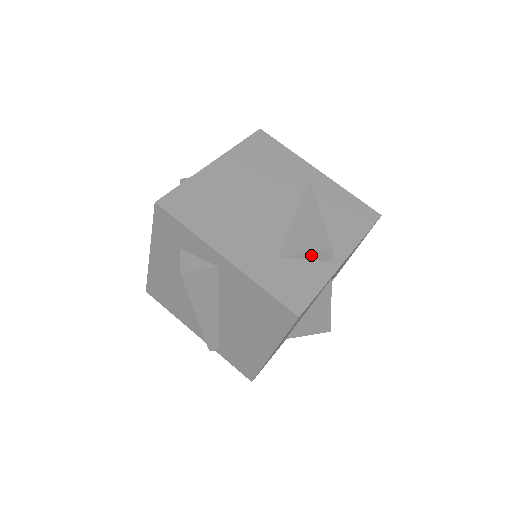
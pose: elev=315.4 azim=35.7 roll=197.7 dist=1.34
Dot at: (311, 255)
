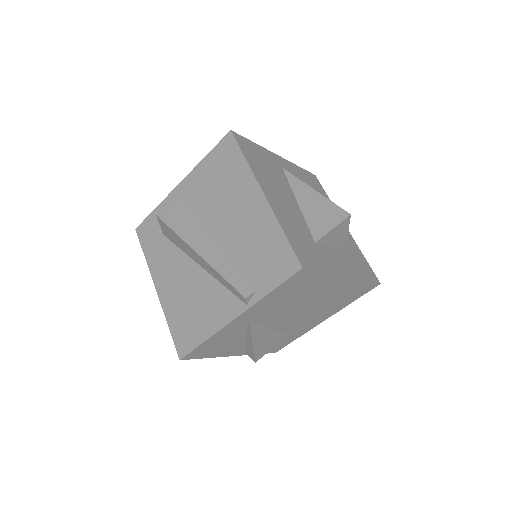
Dot at: occluded
